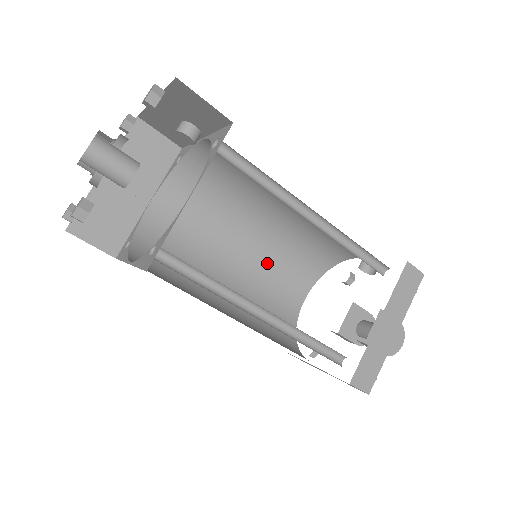
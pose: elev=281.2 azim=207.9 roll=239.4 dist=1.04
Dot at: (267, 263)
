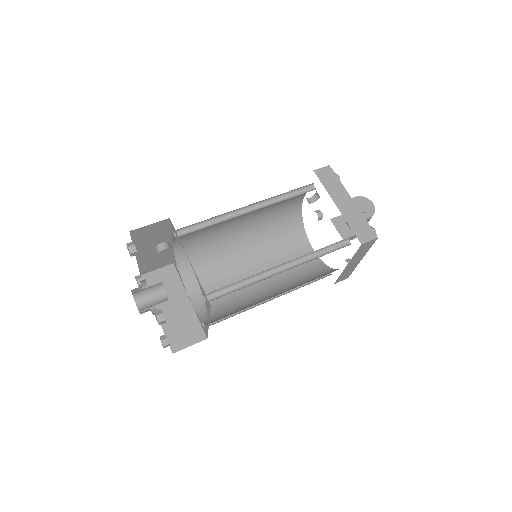
Dot at: (273, 258)
